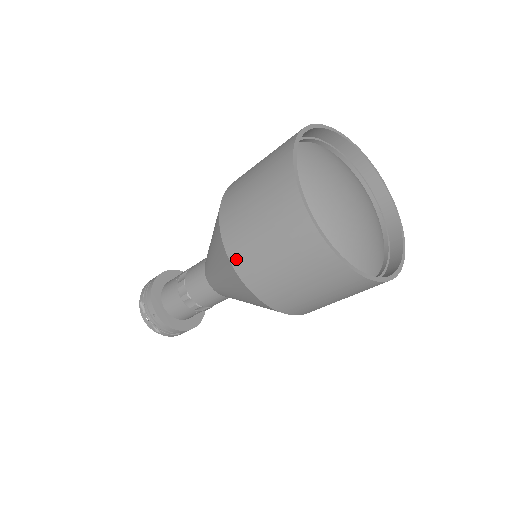
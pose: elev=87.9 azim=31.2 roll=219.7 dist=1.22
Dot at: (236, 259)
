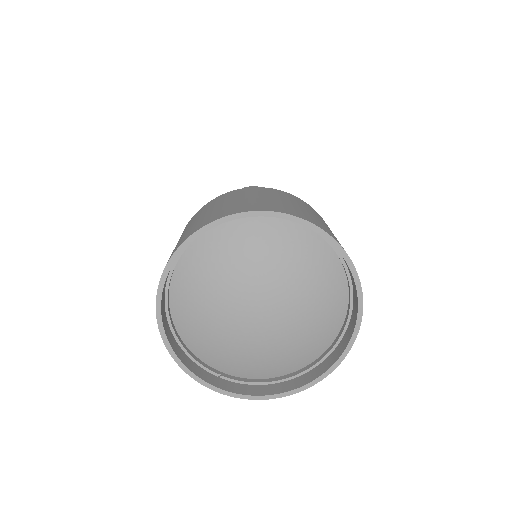
Dot at: occluded
